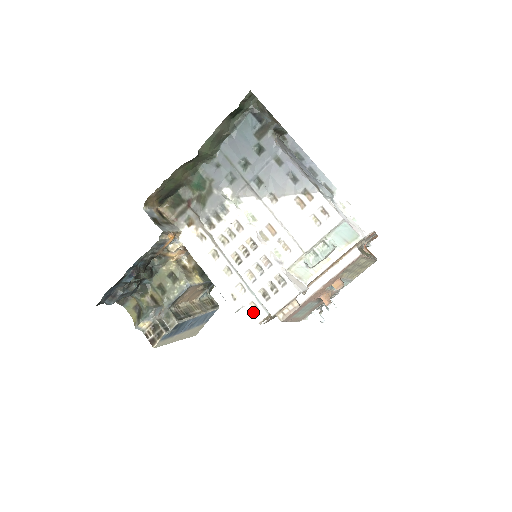
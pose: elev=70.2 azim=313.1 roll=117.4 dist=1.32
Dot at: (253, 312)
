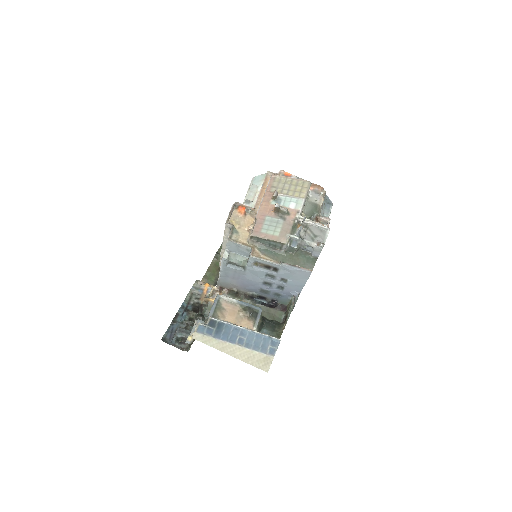
Dot at: occluded
